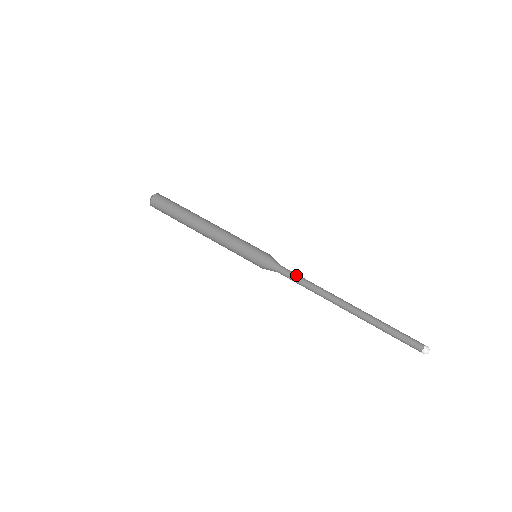
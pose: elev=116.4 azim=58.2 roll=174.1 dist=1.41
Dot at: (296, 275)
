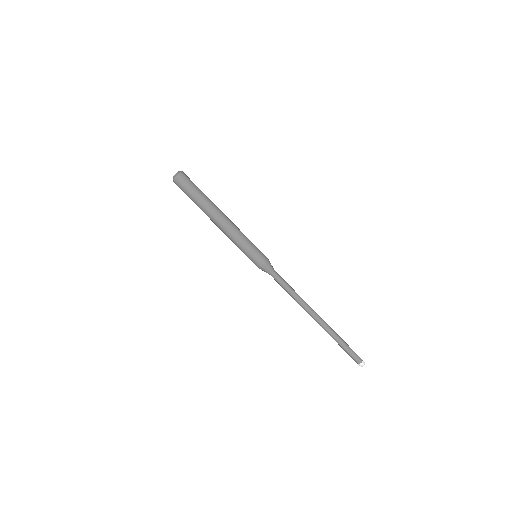
Dot at: (282, 285)
